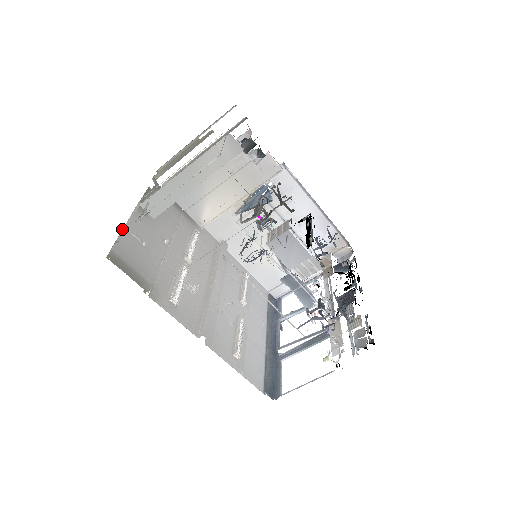
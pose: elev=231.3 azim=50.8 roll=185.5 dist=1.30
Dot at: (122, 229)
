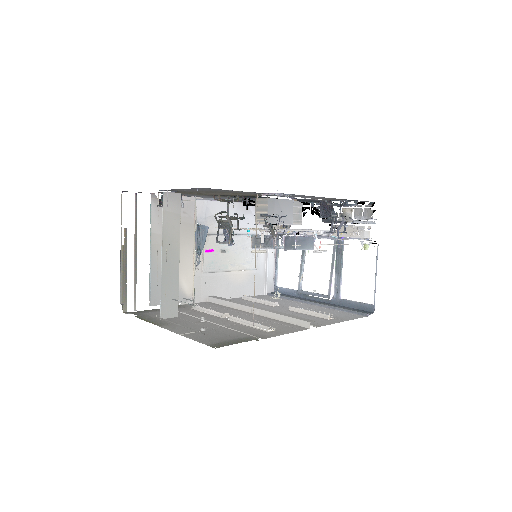
Dot at: occluded
